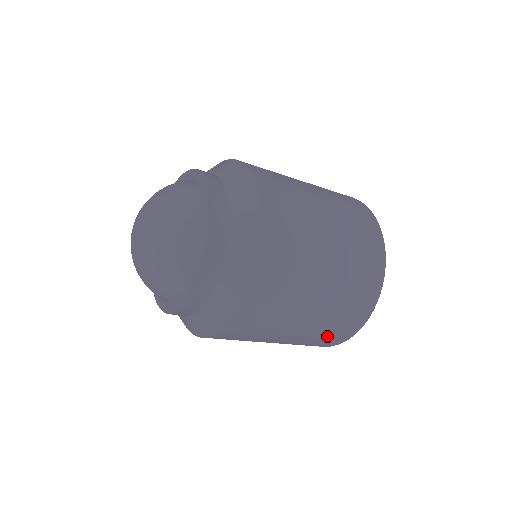
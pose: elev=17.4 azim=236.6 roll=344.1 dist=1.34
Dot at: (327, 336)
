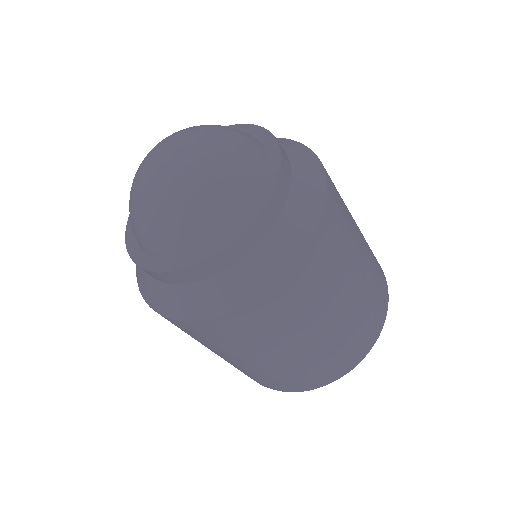
Dot at: (372, 310)
